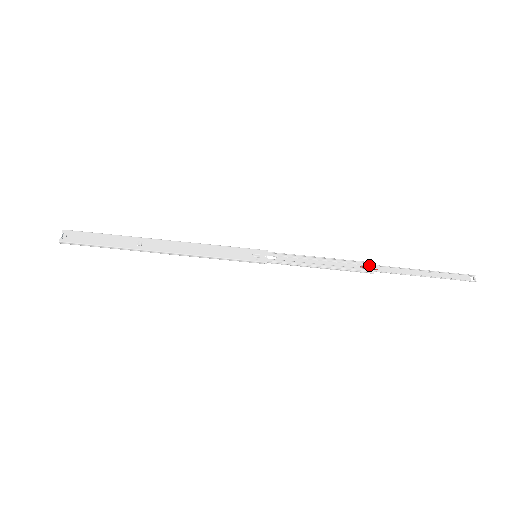
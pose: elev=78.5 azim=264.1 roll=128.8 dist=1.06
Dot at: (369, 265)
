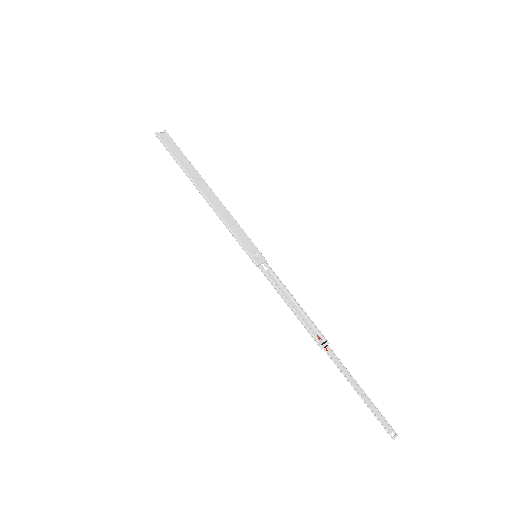
Dot at: (325, 341)
